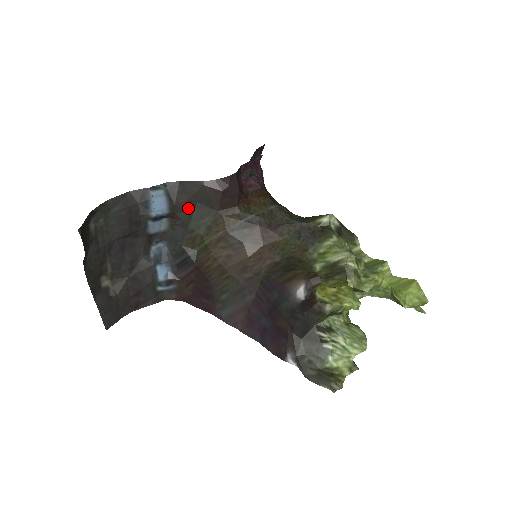
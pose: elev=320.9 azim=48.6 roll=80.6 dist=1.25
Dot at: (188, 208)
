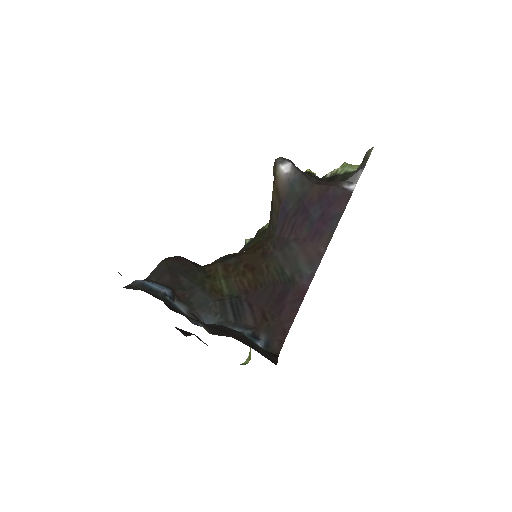
Dot at: (178, 281)
